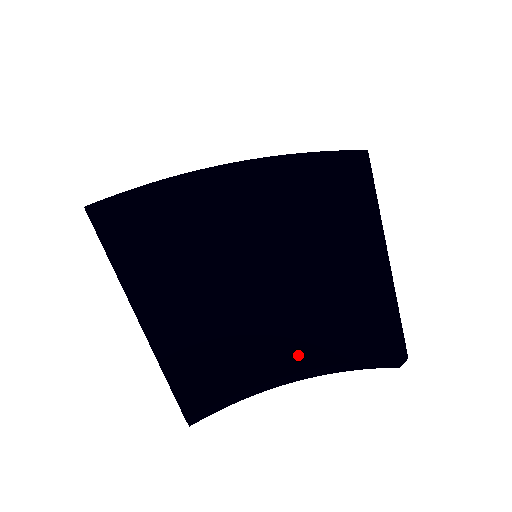
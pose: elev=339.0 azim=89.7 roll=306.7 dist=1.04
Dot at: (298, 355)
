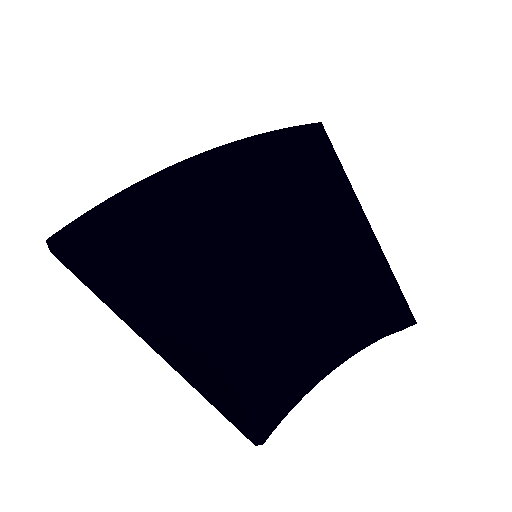
Dot at: (335, 348)
